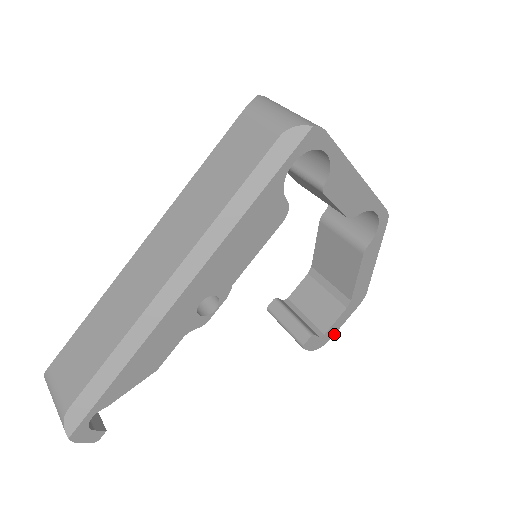
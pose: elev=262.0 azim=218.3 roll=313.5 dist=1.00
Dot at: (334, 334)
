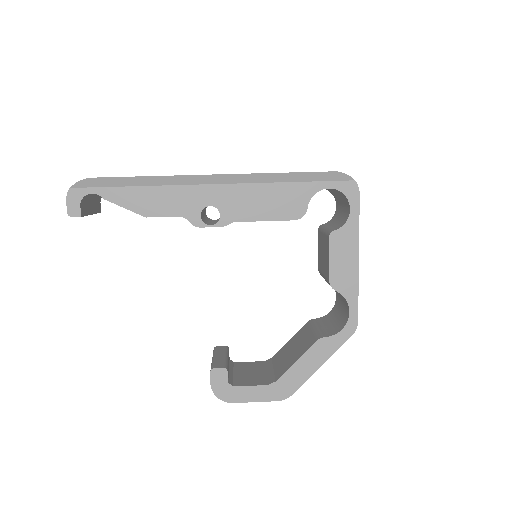
Dot at: (238, 402)
